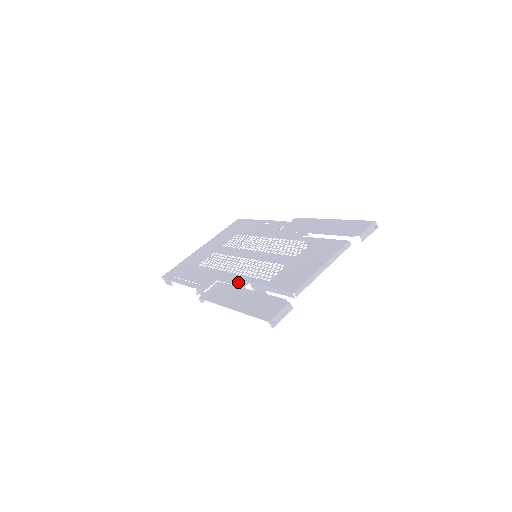
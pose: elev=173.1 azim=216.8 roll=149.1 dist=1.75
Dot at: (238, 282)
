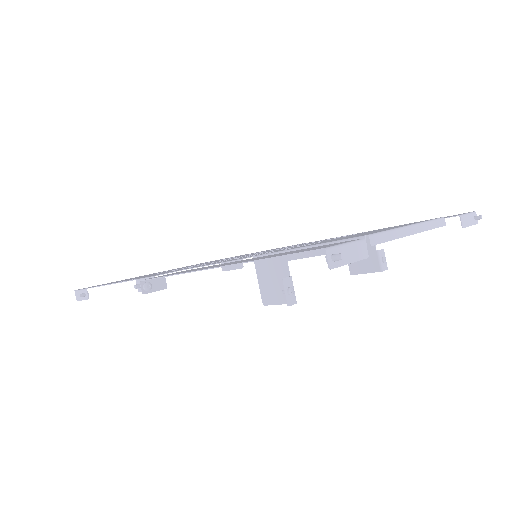
Dot at: occluded
